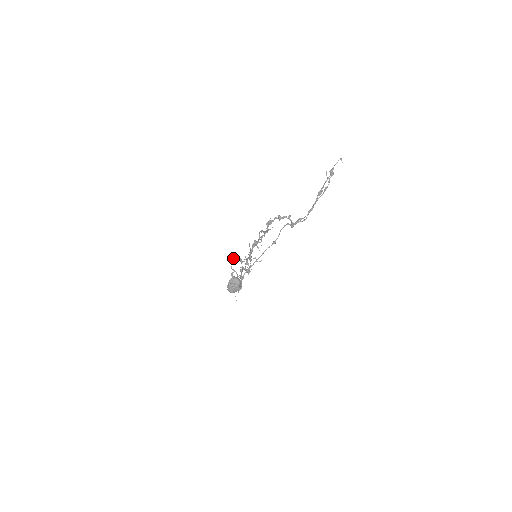
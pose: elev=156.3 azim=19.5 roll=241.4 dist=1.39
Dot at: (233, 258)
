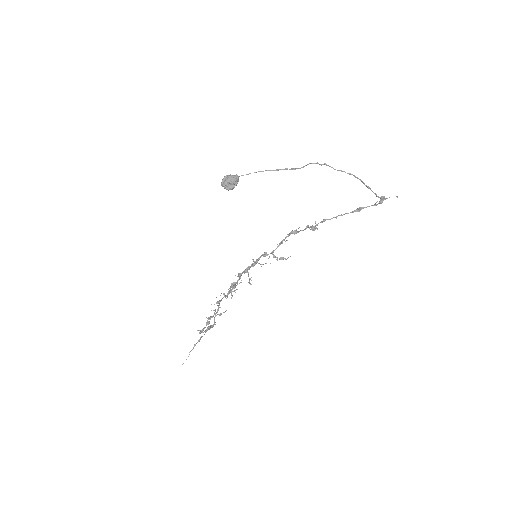
Dot at: occluded
